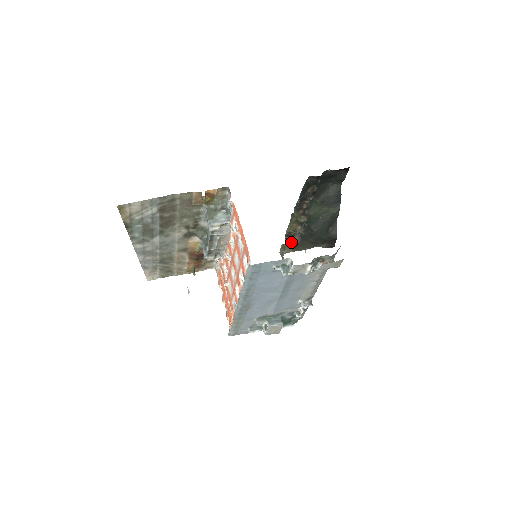
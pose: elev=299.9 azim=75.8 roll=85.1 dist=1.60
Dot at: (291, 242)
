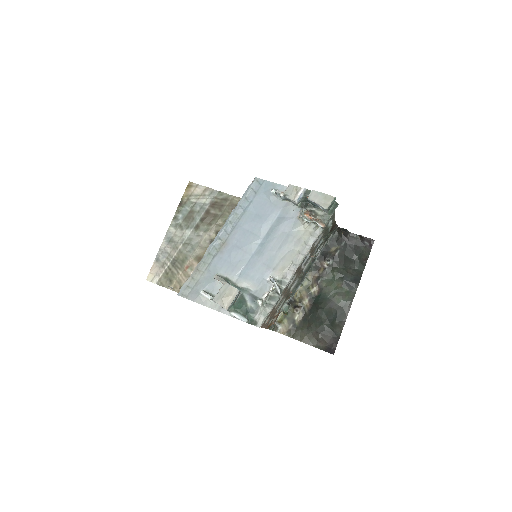
Dot at: (291, 316)
